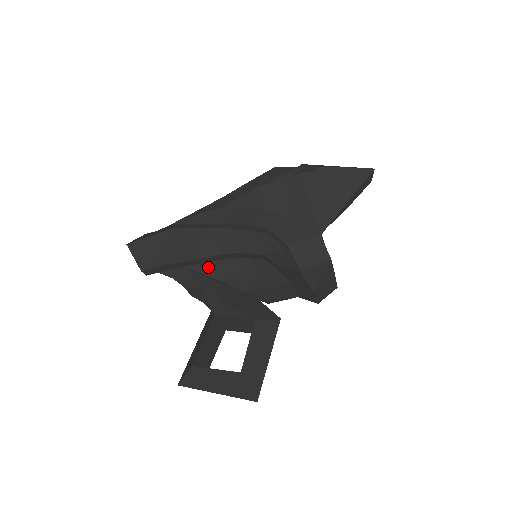
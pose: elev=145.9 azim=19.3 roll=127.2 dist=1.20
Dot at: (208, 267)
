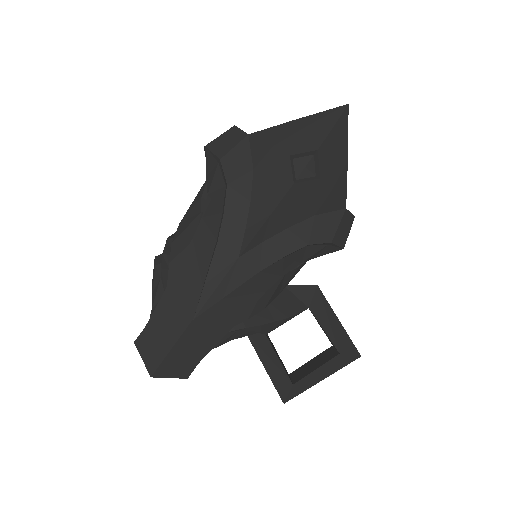
Dot at: (246, 313)
